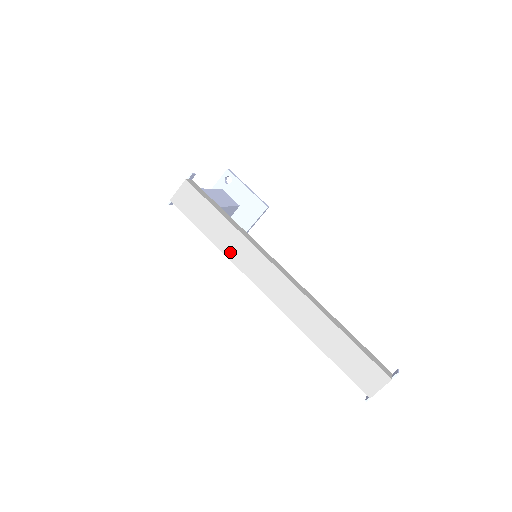
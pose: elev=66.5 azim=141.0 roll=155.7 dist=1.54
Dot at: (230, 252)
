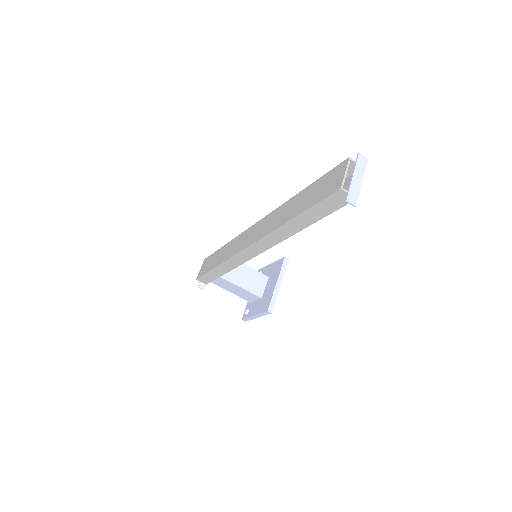
Dot at: (226, 257)
